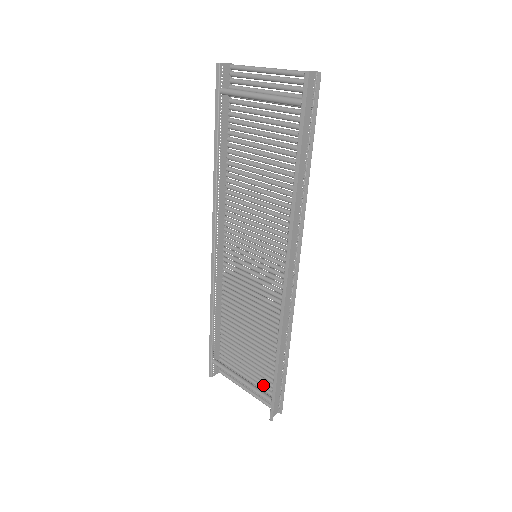
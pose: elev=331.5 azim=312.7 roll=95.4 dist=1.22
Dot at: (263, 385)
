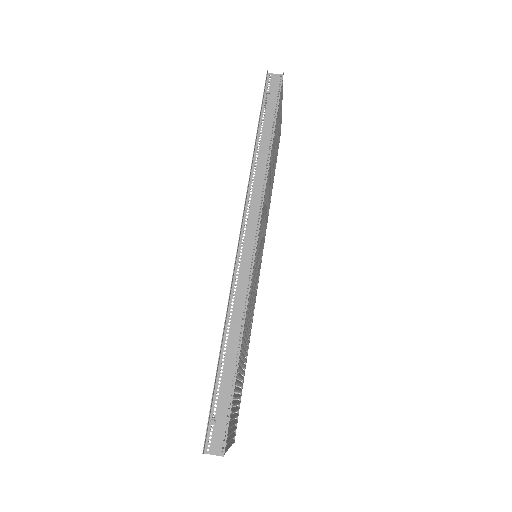
Dot at: occluded
